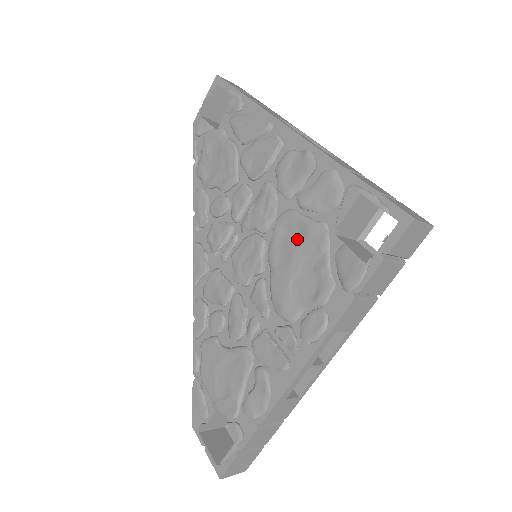
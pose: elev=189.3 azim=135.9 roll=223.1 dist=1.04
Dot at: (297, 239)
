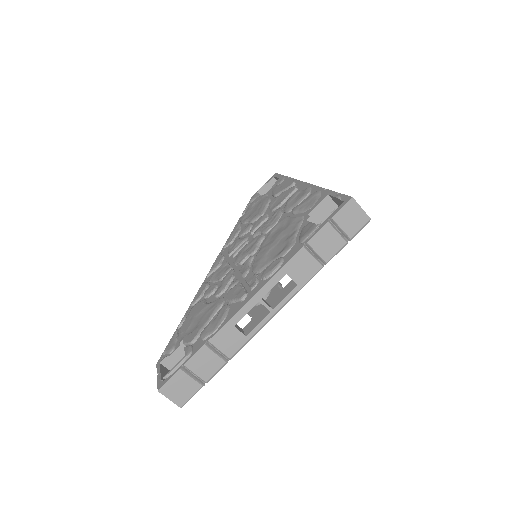
Dot at: (283, 229)
